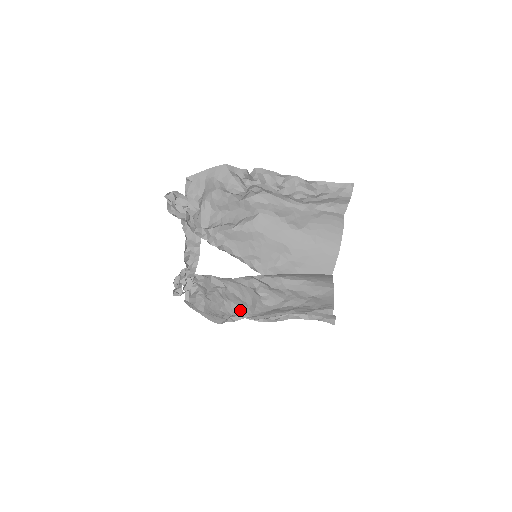
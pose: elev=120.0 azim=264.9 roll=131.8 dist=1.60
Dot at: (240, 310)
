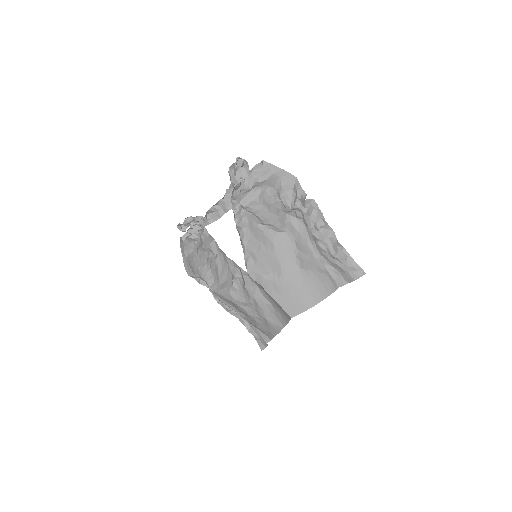
Dot at: (211, 280)
